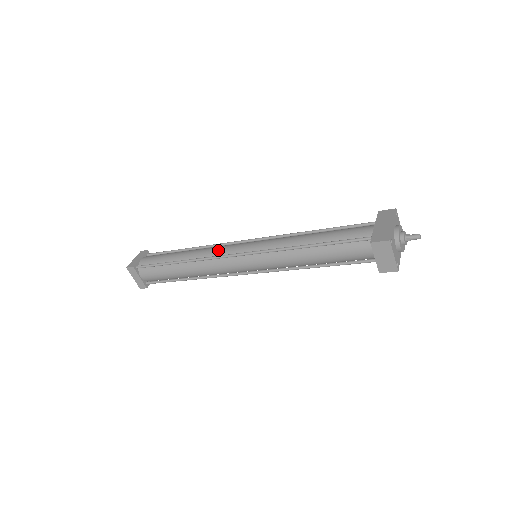
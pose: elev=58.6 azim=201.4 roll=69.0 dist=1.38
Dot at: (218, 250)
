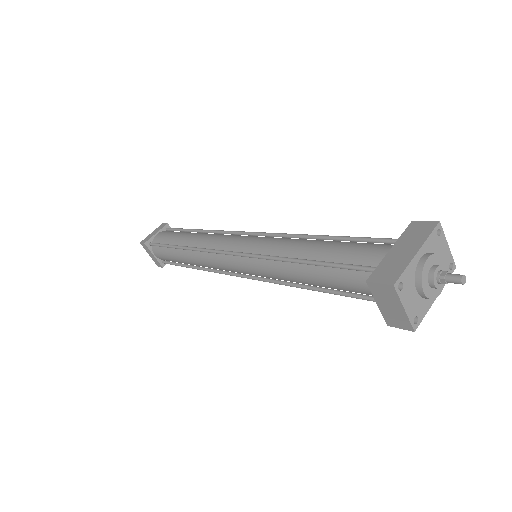
Dot at: (215, 241)
